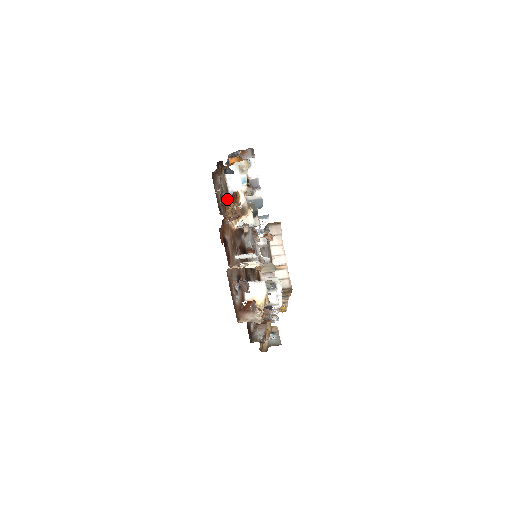
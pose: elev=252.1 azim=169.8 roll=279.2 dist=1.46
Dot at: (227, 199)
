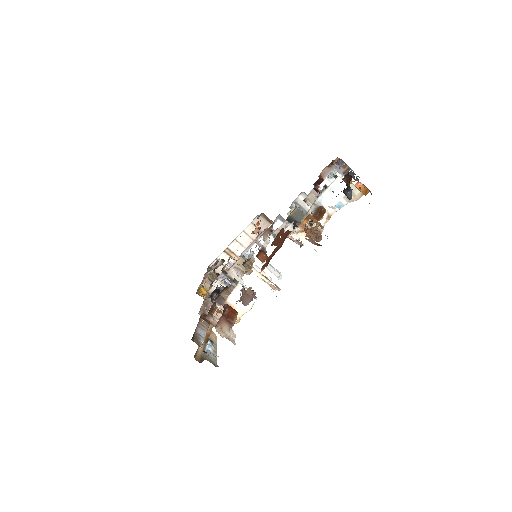
Dot at: (311, 206)
